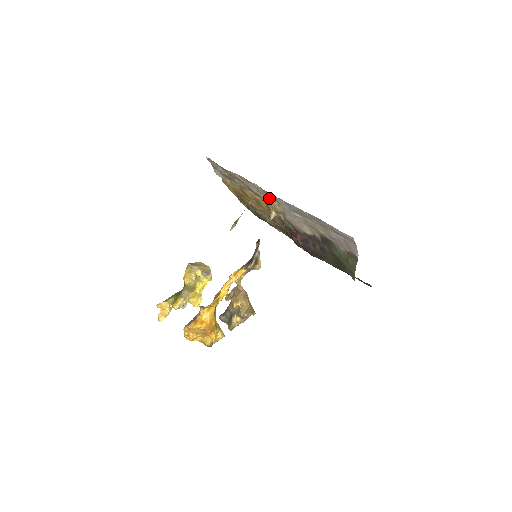
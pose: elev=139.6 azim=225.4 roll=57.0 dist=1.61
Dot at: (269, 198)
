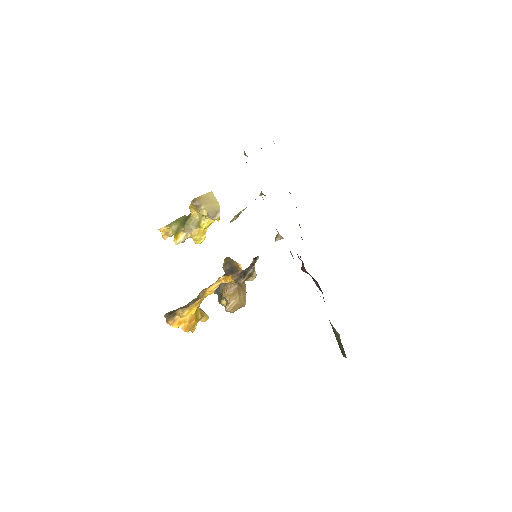
Dot at: occluded
